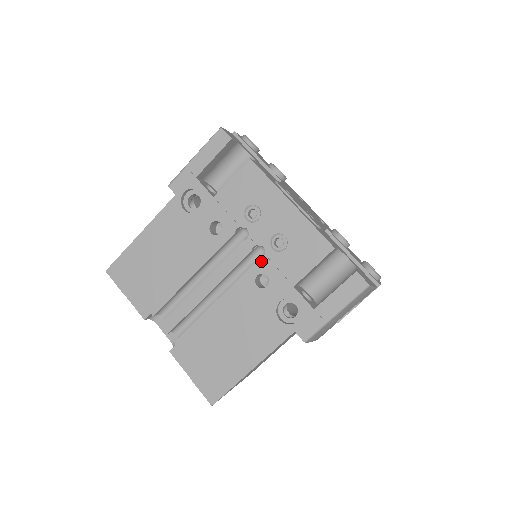
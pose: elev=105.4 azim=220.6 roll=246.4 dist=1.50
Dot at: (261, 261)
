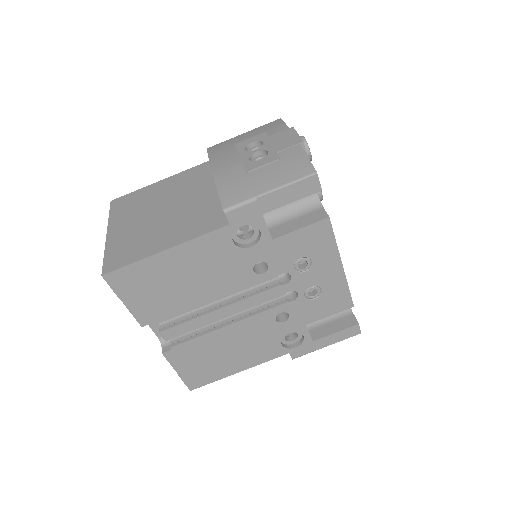
Dot at: (290, 303)
